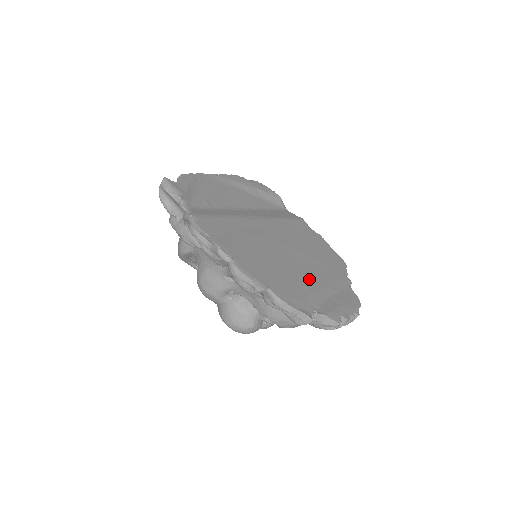
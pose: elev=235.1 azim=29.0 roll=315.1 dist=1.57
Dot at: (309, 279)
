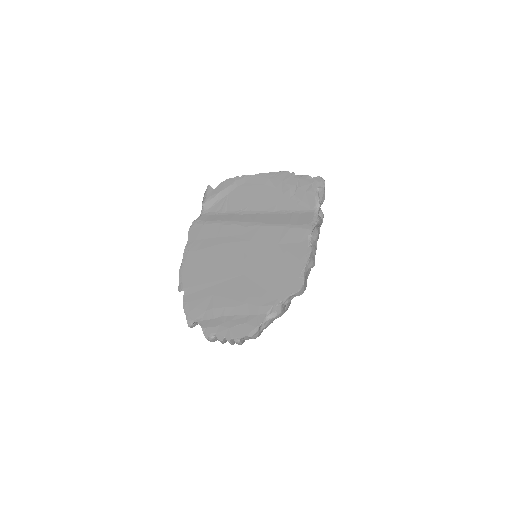
Dot at: (228, 294)
